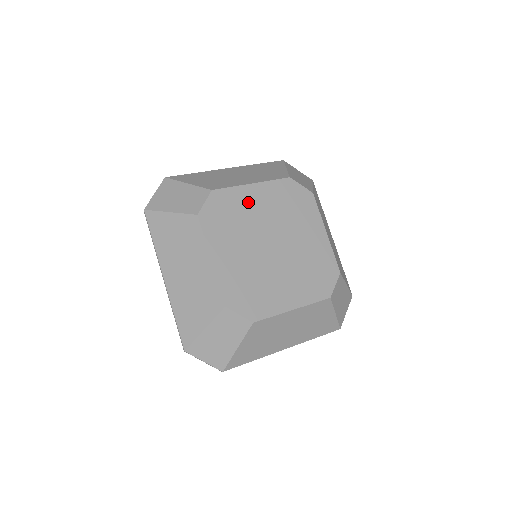
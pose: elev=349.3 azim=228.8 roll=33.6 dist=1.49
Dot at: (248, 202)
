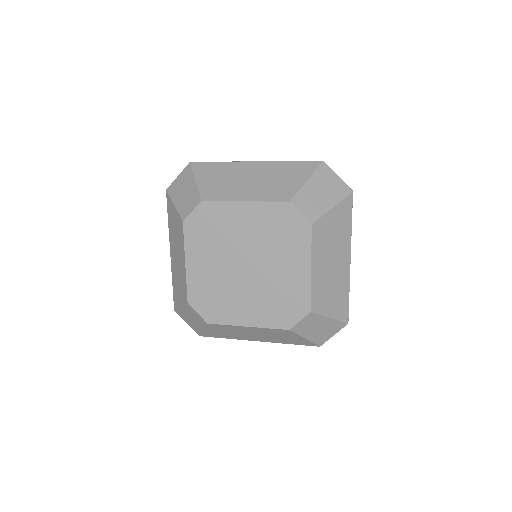
Dot at: (234, 219)
